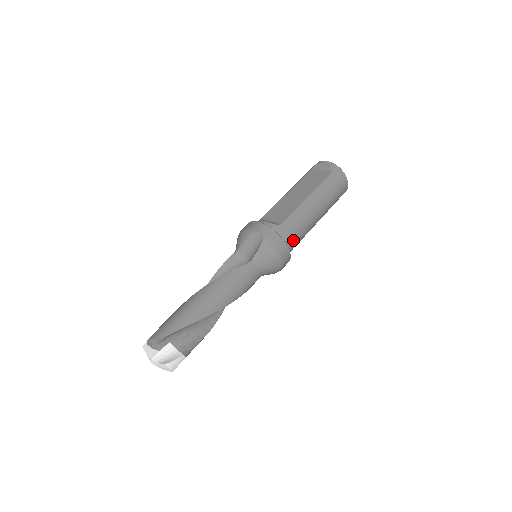
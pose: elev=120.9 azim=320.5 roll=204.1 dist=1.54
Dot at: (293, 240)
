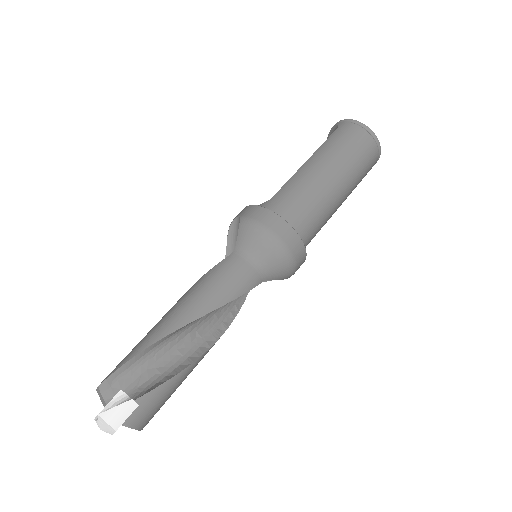
Dot at: (295, 212)
